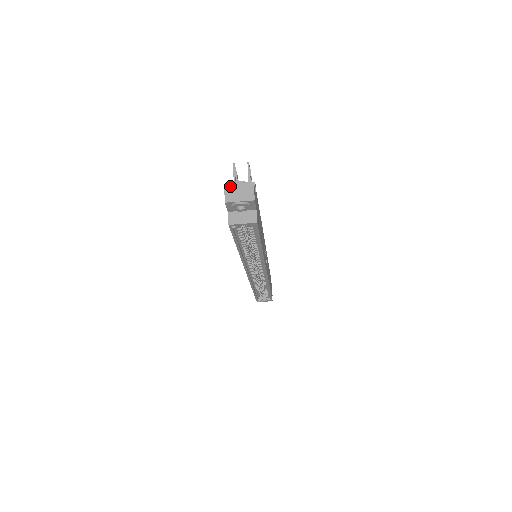
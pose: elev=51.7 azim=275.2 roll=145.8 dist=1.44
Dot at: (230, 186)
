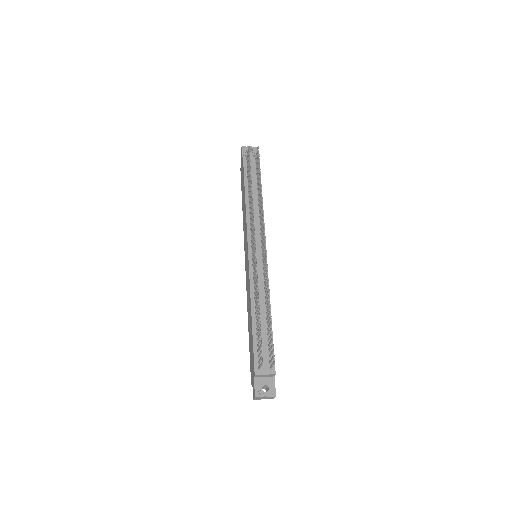
Dot at: (259, 398)
